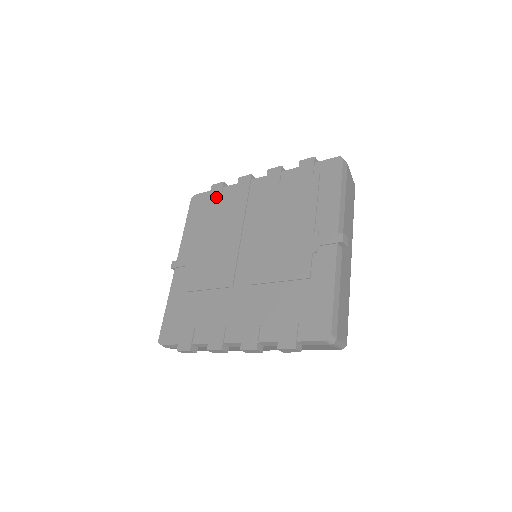
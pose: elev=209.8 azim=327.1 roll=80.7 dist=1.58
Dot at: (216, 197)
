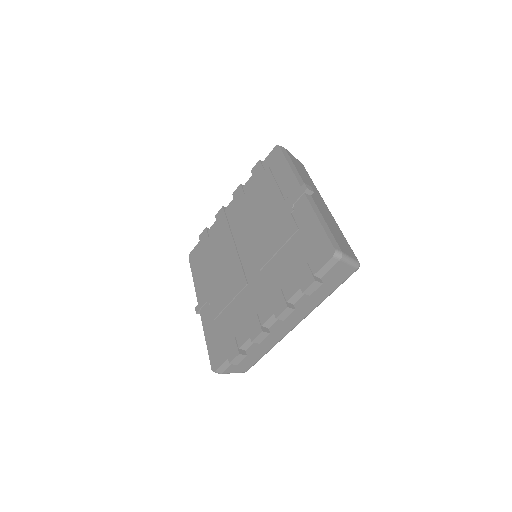
Dot at: (205, 241)
